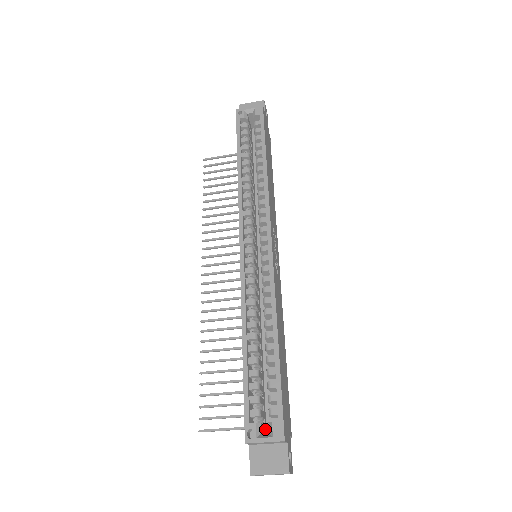
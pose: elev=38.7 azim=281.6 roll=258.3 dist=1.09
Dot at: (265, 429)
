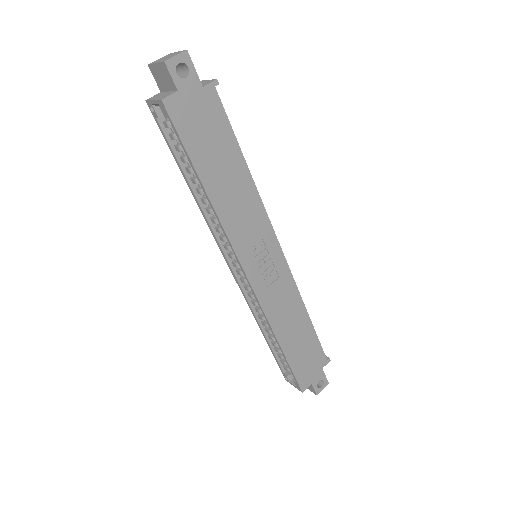
Dot at: occluded
